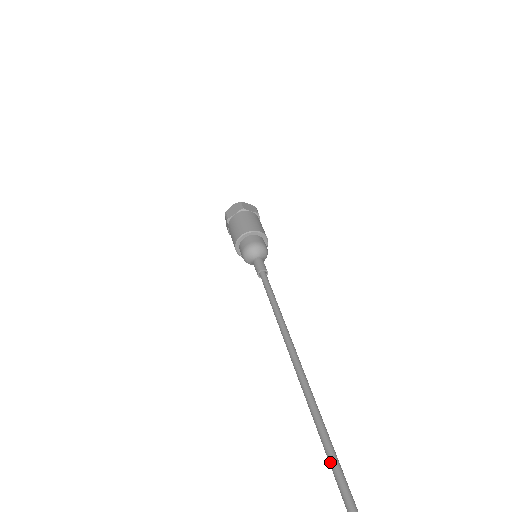
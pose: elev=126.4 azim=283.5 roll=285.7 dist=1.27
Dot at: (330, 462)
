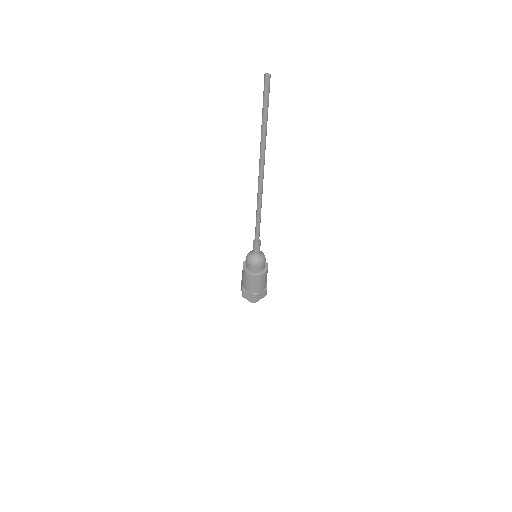
Dot at: (263, 106)
